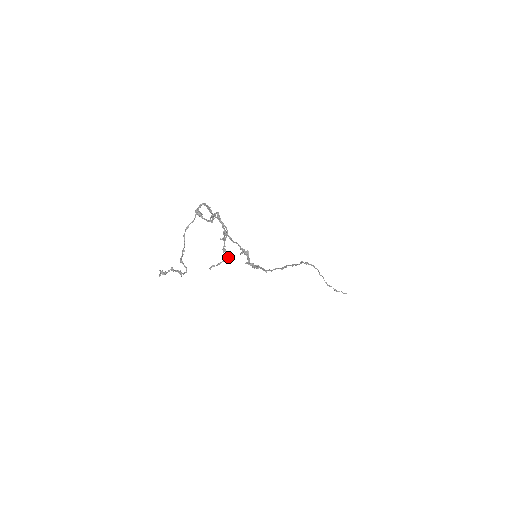
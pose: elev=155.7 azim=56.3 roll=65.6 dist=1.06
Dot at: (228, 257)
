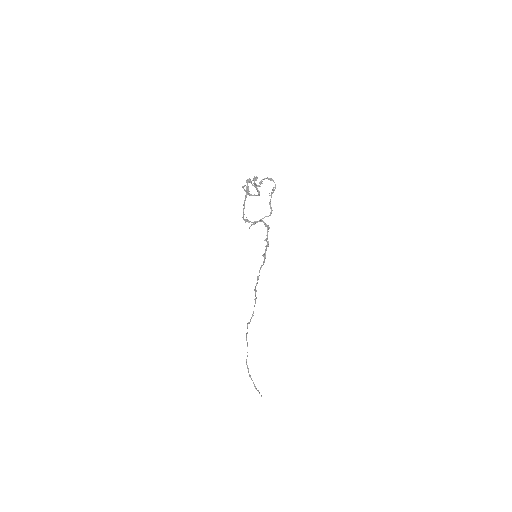
Dot at: (271, 210)
